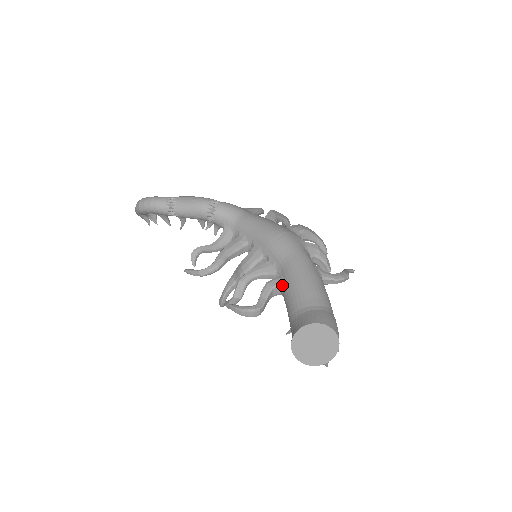
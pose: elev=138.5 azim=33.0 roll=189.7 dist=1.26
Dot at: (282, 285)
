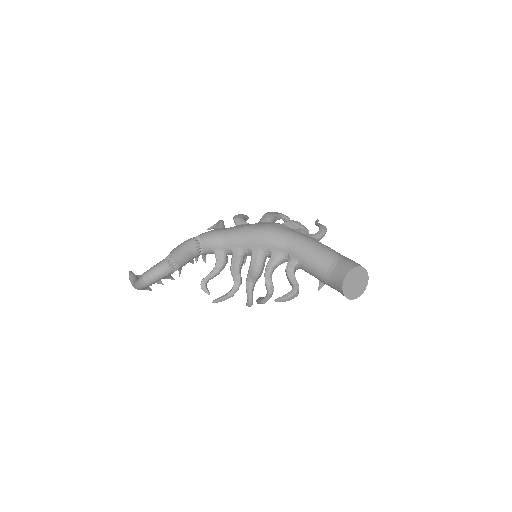
Dot at: (298, 262)
